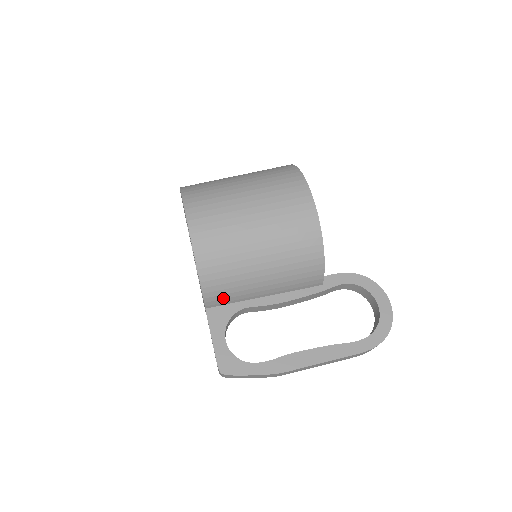
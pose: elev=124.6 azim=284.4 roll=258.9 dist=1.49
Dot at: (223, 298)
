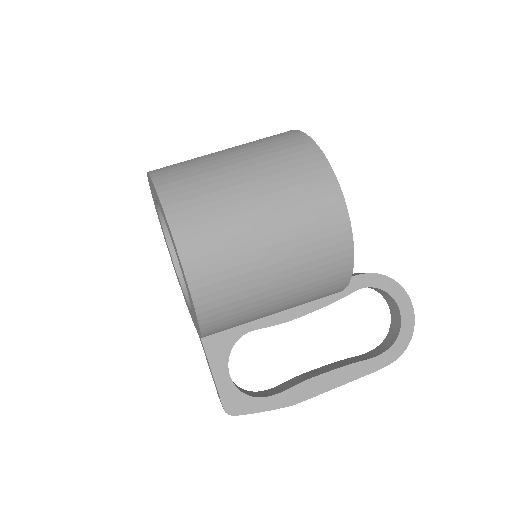
Dot at: (225, 329)
